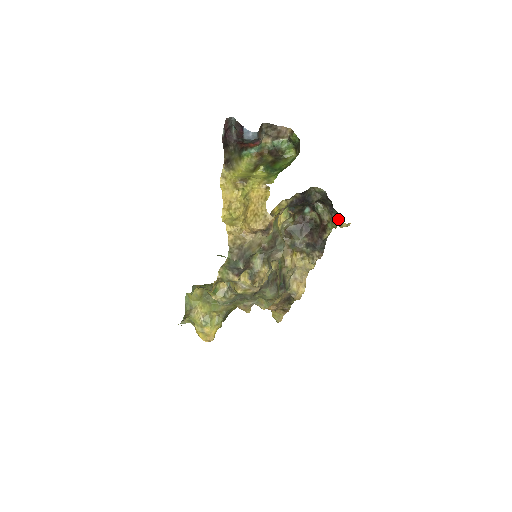
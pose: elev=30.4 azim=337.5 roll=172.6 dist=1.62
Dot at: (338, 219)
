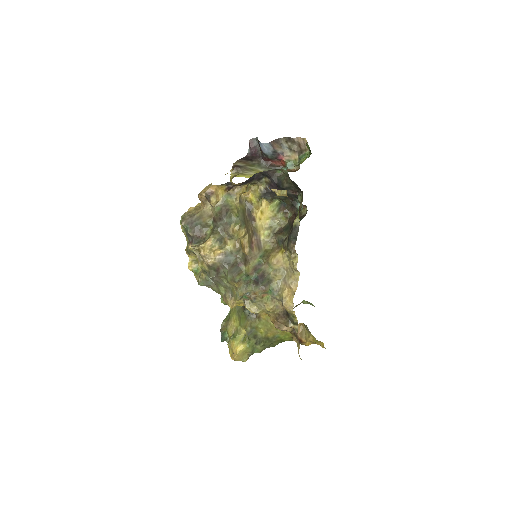
Dot at: occluded
